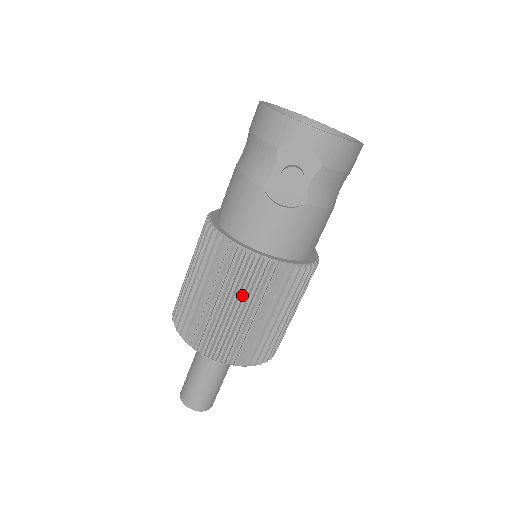
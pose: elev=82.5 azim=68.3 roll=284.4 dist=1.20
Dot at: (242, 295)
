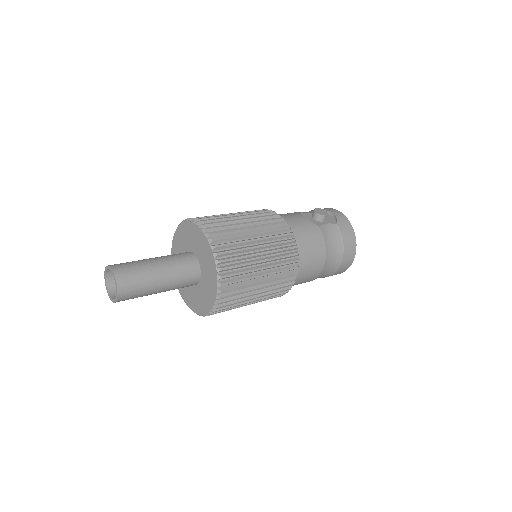
Dot at: (255, 218)
